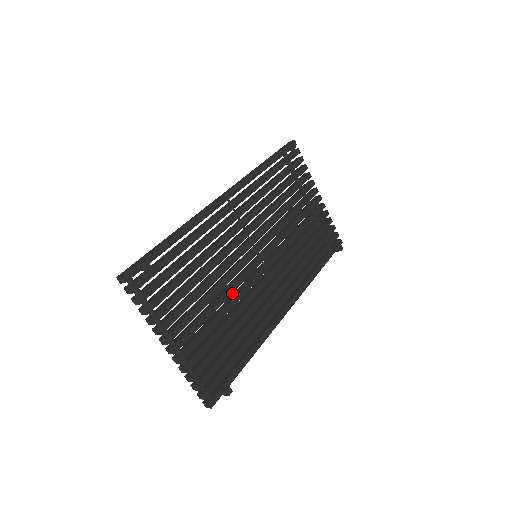
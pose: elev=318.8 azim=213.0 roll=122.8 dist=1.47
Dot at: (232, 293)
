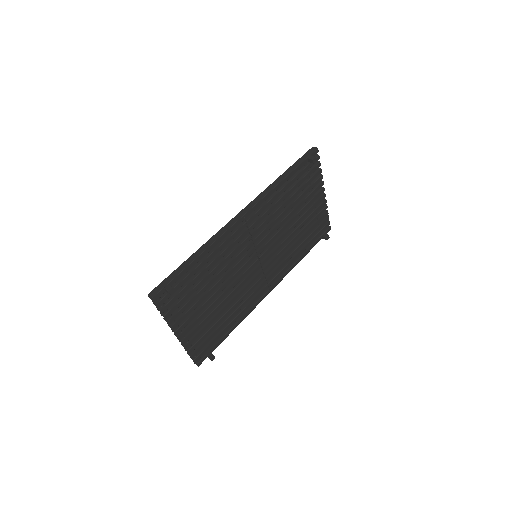
Dot at: (230, 290)
